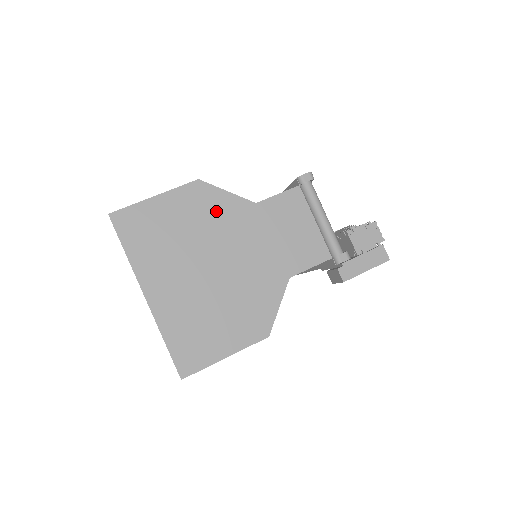
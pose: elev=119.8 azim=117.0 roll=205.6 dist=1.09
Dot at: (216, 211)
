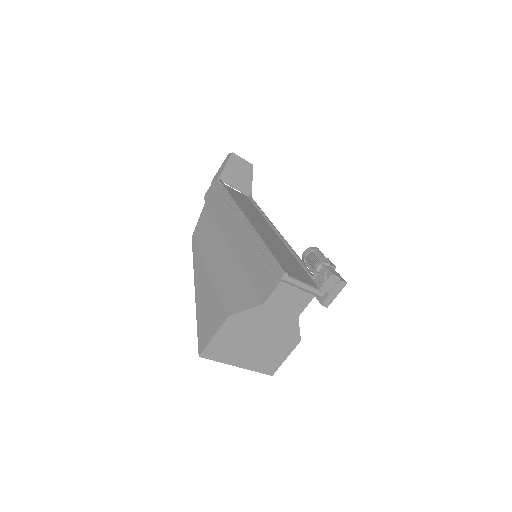
Dot at: (246, 321)
